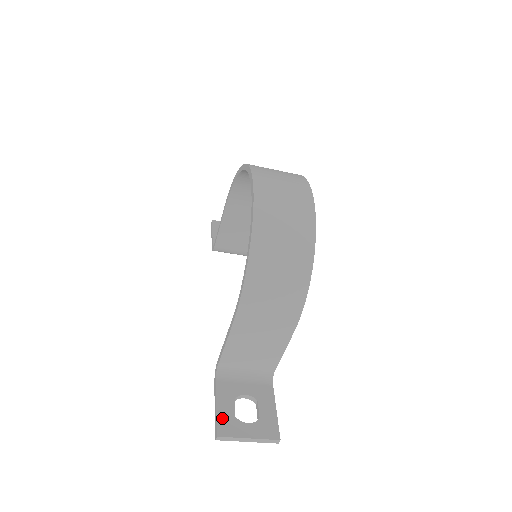
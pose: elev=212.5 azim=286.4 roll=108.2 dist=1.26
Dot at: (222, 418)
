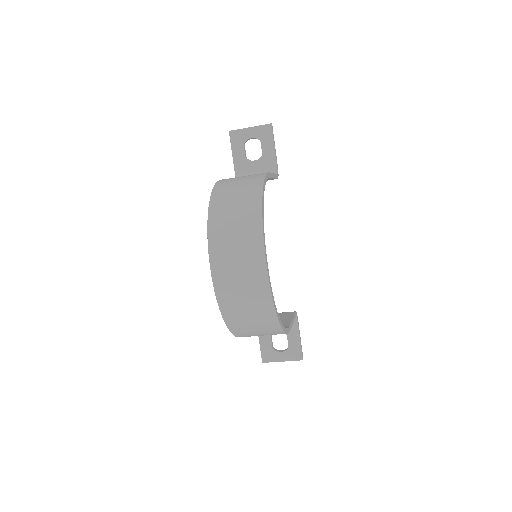
Dot at: (264, 351)
